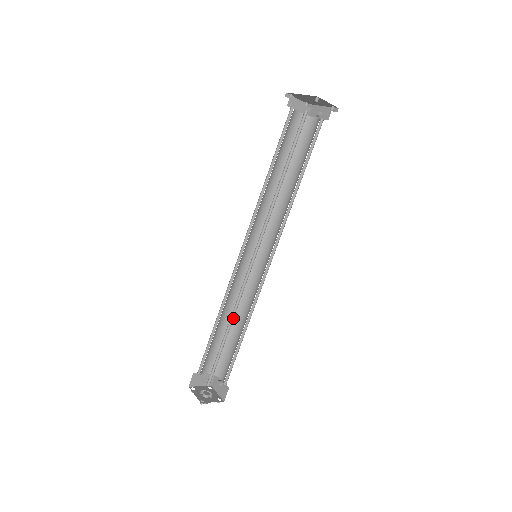
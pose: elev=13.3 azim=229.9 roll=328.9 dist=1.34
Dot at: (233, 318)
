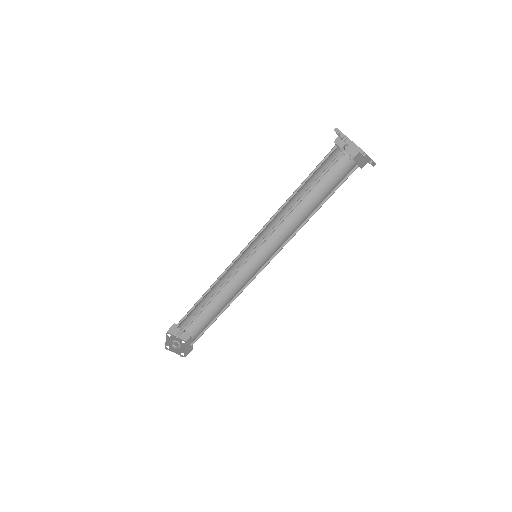
Dot at: (229, 303)
